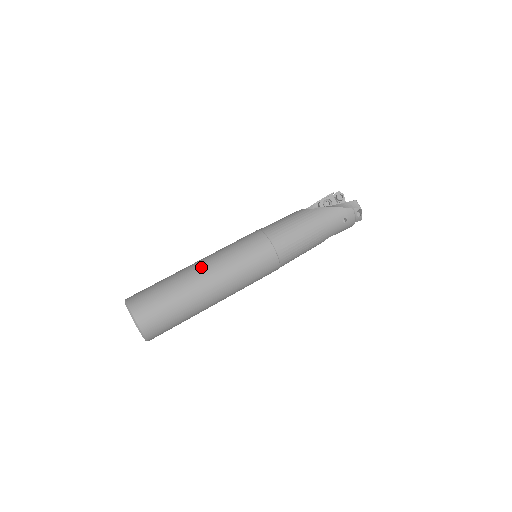
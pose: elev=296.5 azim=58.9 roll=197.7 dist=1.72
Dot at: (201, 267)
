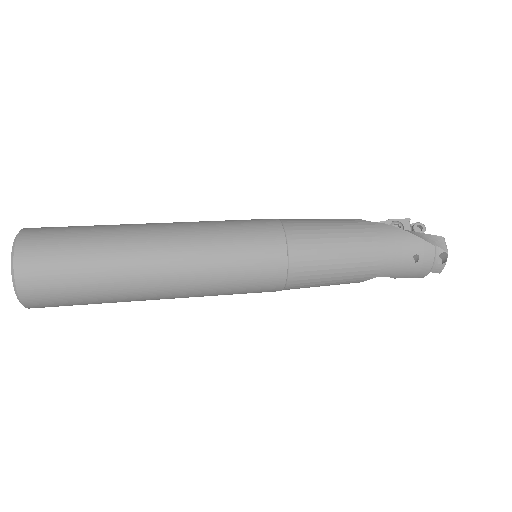
Dot at: (161, 228)
